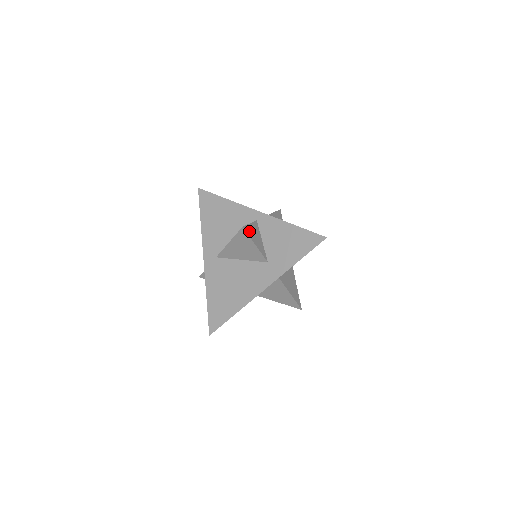
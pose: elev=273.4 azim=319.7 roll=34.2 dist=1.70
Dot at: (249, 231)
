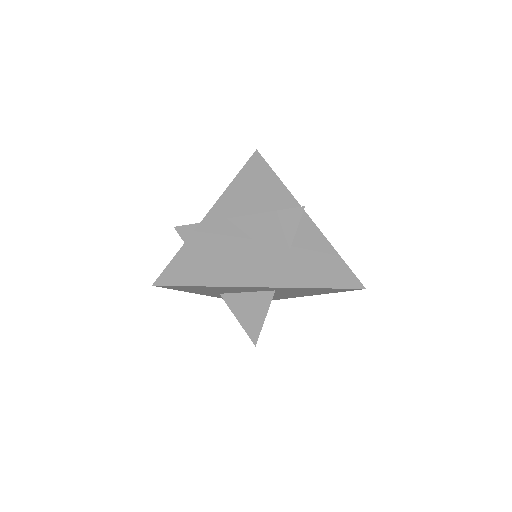
Dot at: occluded
